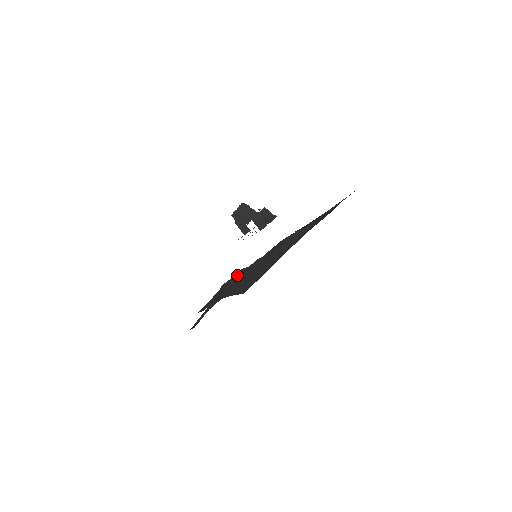
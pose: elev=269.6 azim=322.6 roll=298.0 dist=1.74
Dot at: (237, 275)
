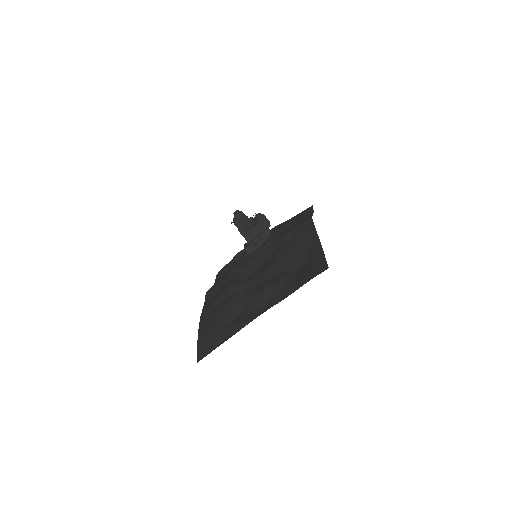
Dot at: (223, 296)
